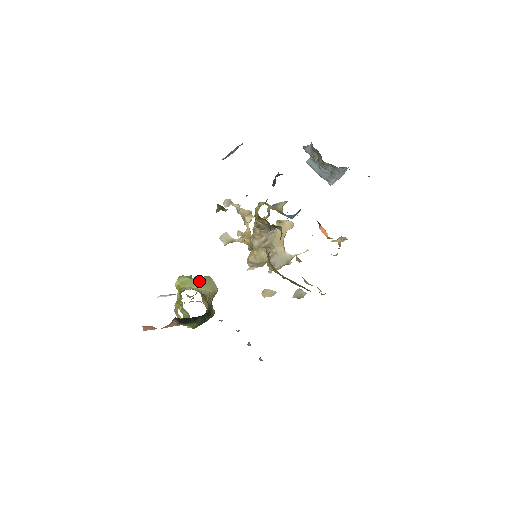
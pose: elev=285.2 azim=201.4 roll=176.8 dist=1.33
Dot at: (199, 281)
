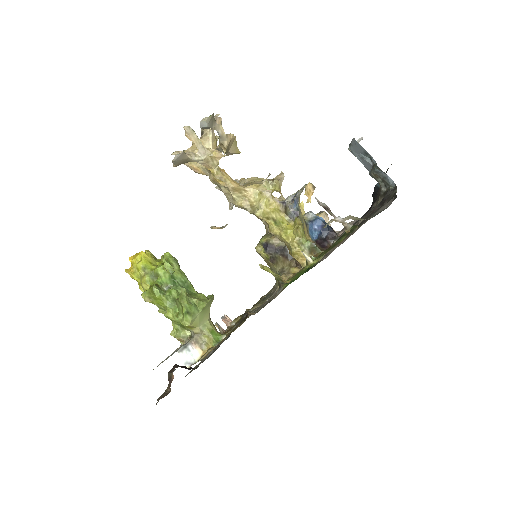
Dot at: (207, 310)
